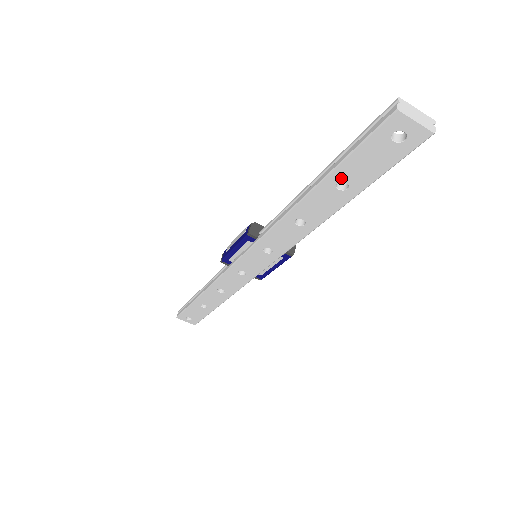
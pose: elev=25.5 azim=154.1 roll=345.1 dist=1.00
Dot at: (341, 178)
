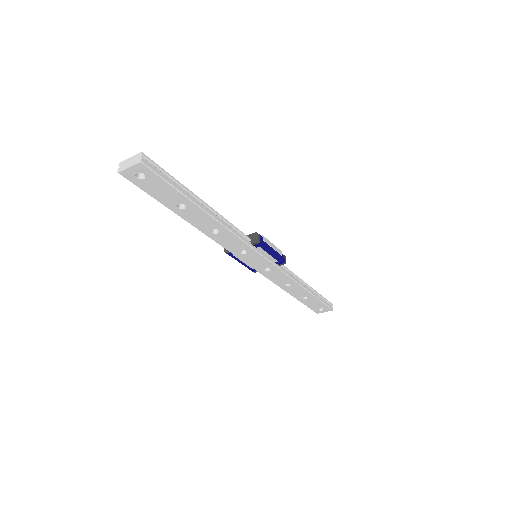
Dot at: (174, 205)
